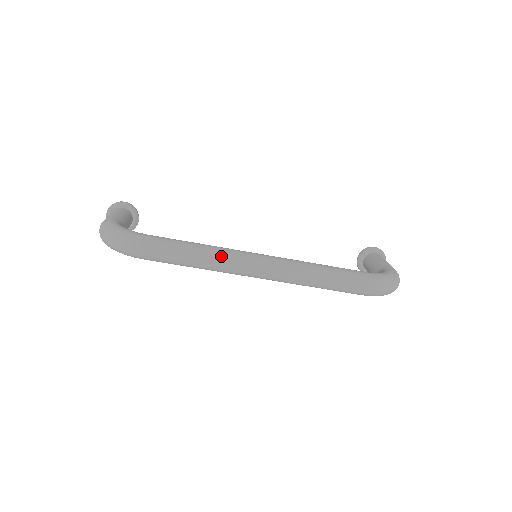
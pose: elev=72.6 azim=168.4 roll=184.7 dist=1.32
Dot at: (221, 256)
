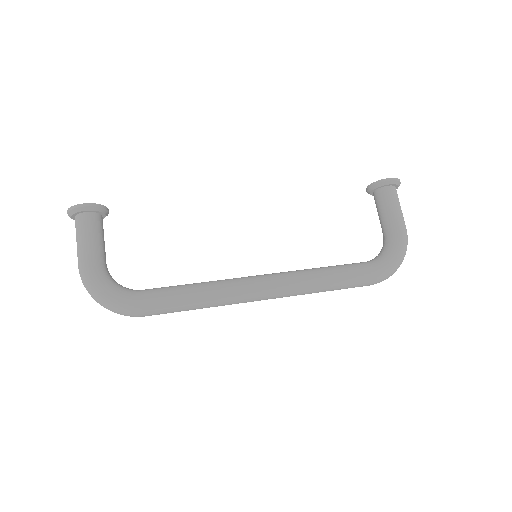
Dot at: (223, 302)
